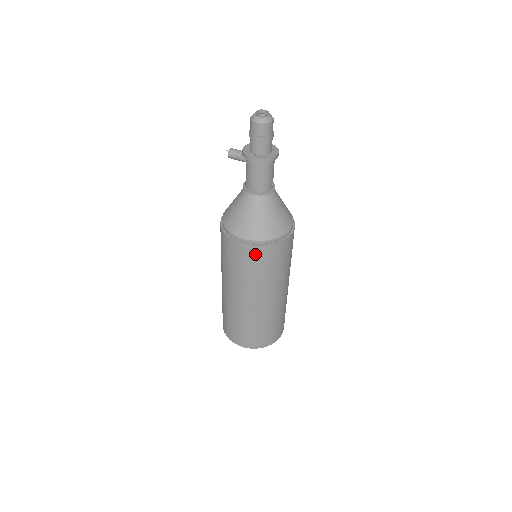
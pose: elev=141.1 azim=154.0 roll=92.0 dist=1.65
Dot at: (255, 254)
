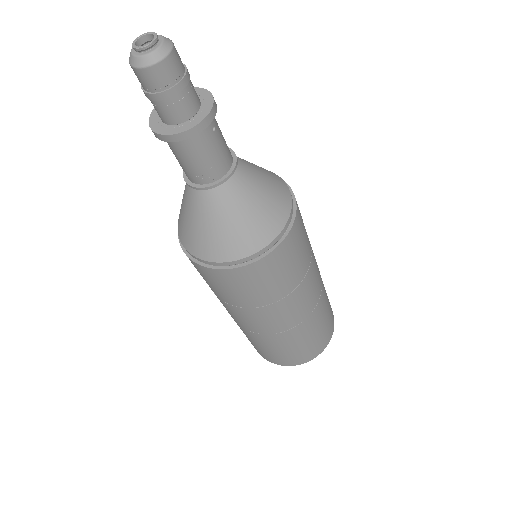
Dot at: (195, 266)
